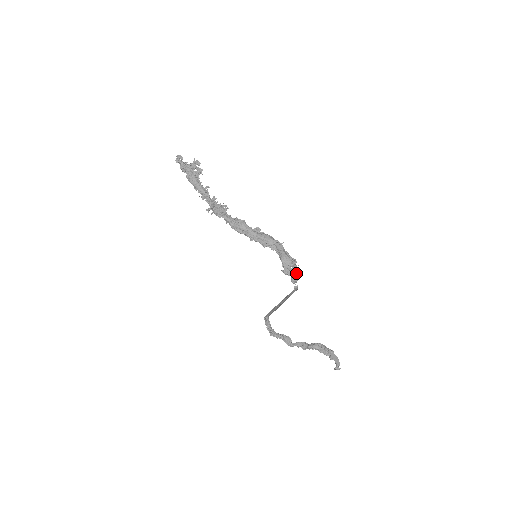
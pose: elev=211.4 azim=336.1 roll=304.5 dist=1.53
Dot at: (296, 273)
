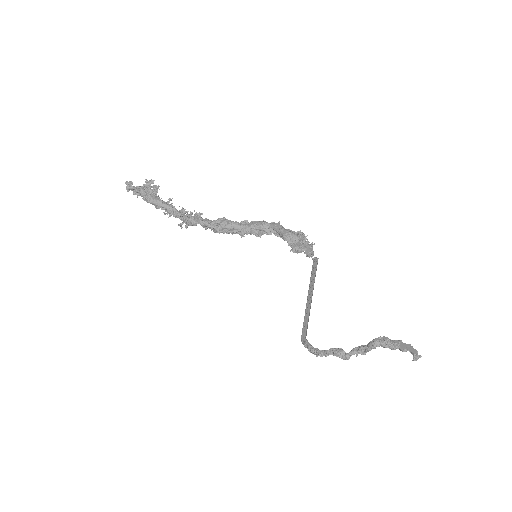
Dot at: (308, 245)
